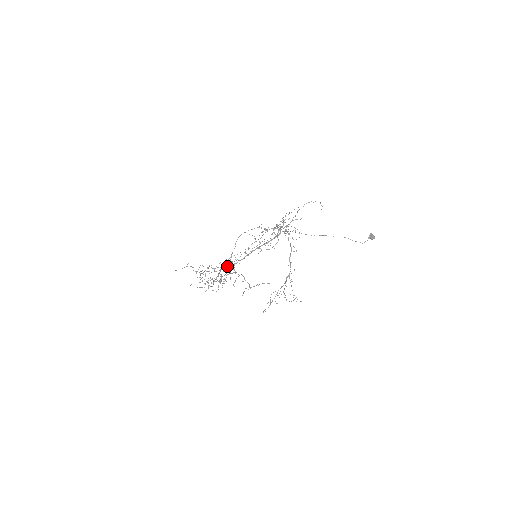
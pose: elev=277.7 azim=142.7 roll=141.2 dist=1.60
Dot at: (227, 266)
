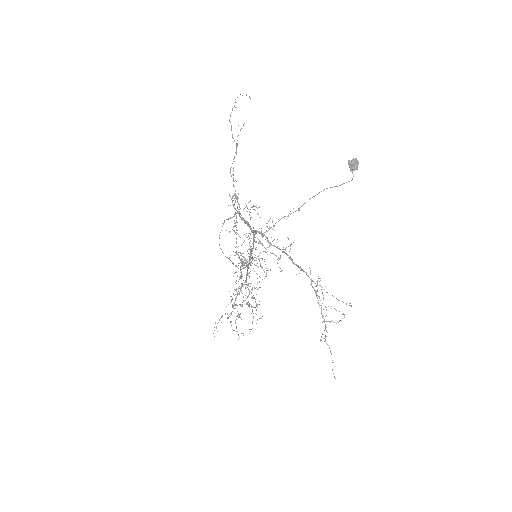
Dot at: occluded
